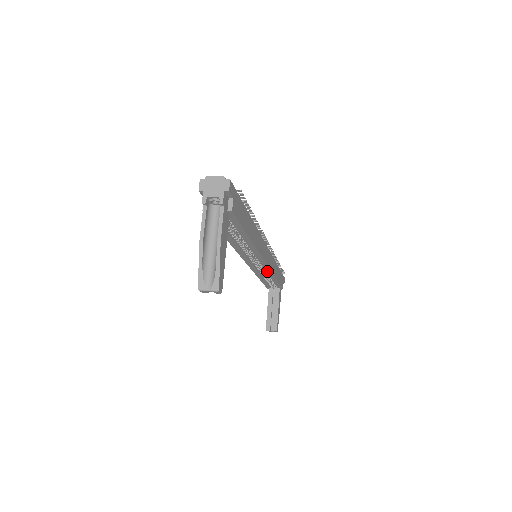
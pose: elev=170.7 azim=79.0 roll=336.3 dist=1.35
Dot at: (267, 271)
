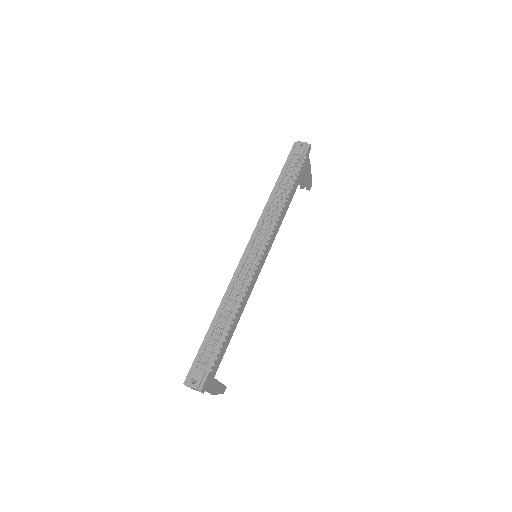
Dot at: occluded
